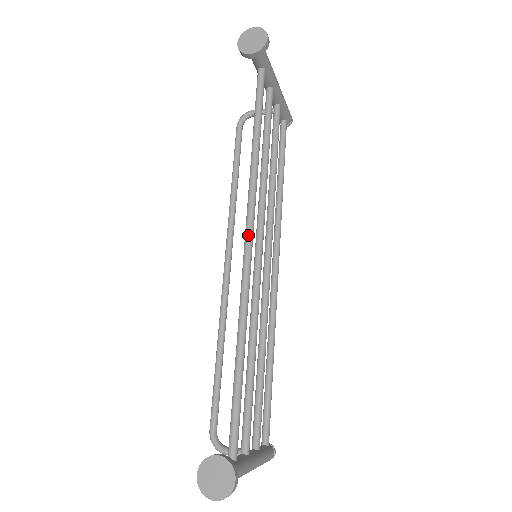
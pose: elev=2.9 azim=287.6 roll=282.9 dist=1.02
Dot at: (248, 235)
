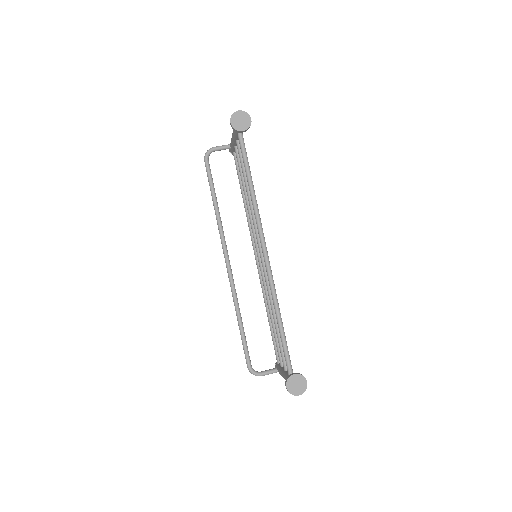
Dot at: (265, 249)
